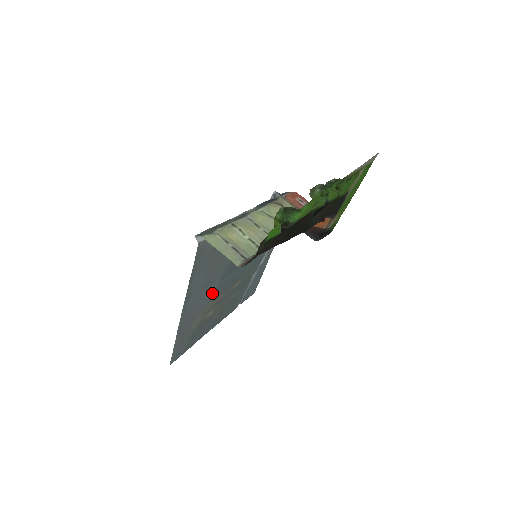
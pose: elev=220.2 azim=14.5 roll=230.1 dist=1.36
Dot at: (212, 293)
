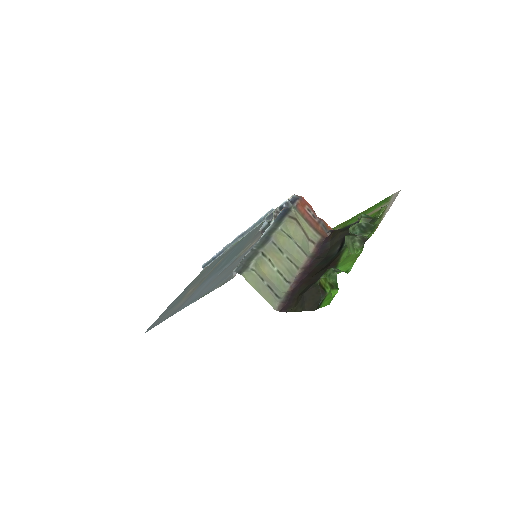
Dot at: (204, 282)
